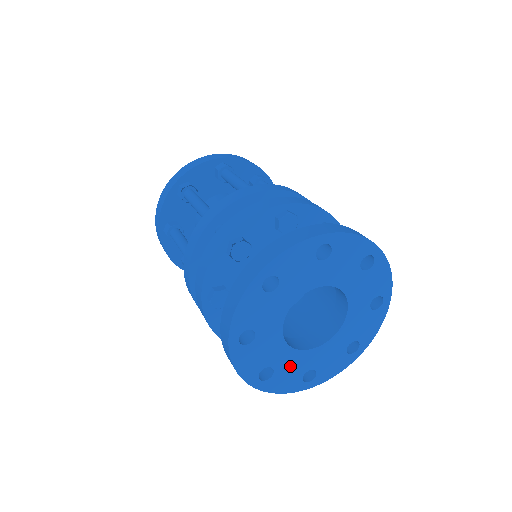
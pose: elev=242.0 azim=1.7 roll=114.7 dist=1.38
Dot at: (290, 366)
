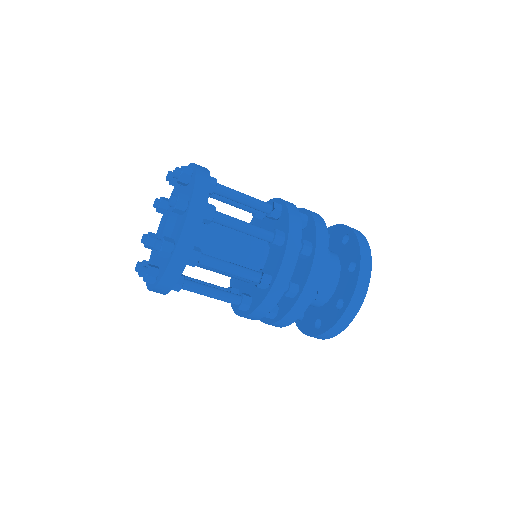
Dot at: occluded
